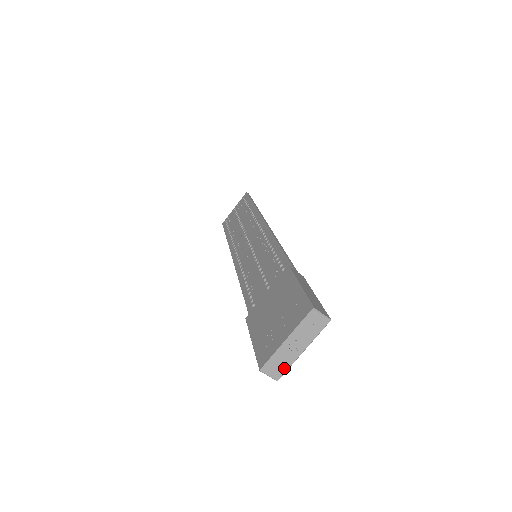
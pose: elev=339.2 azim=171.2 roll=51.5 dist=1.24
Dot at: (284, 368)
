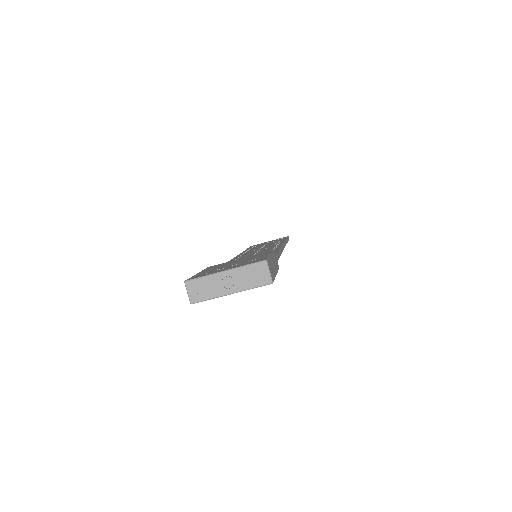
Dot at: (205, 296)
